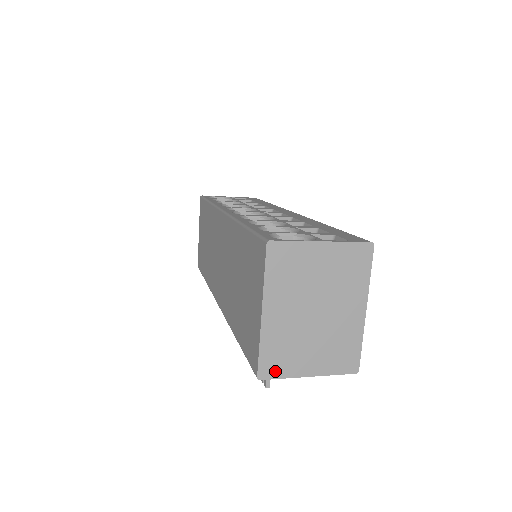
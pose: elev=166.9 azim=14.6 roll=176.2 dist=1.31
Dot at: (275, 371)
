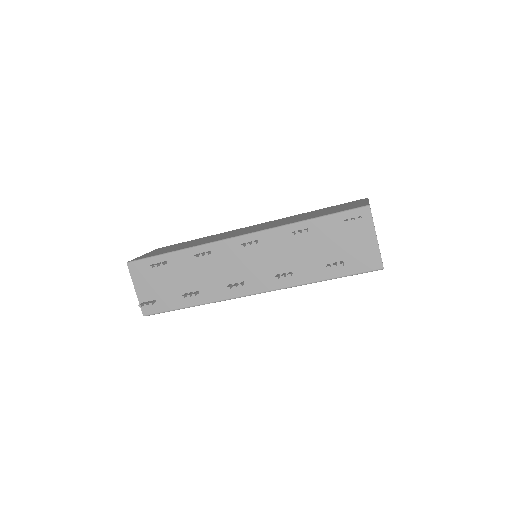
Dot at: occluded
